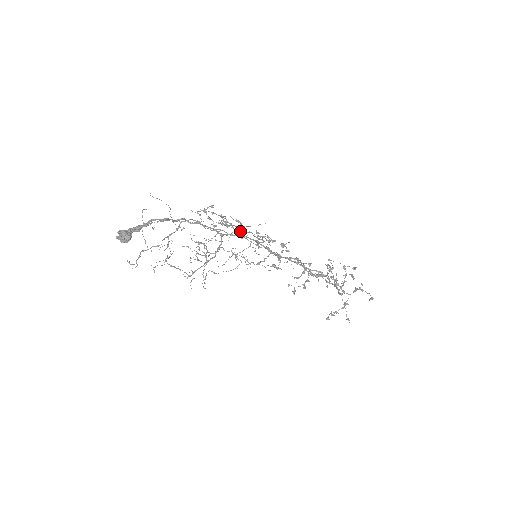
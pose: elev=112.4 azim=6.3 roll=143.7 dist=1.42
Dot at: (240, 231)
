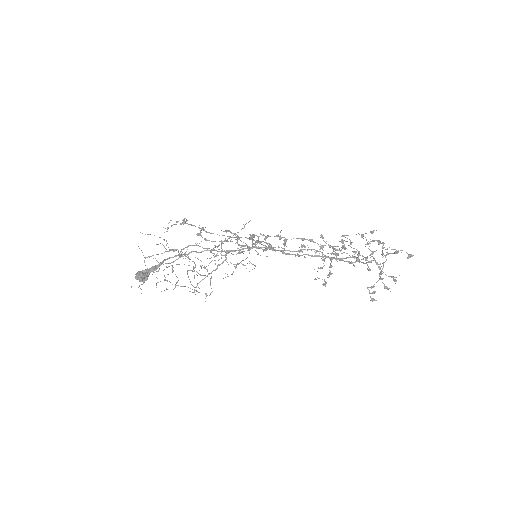
Dot at: (237, 241)
